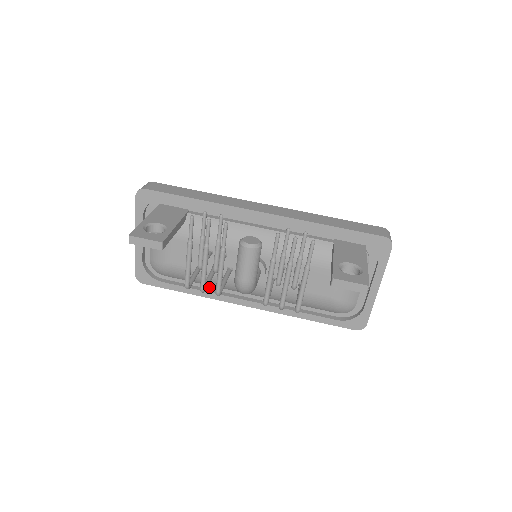
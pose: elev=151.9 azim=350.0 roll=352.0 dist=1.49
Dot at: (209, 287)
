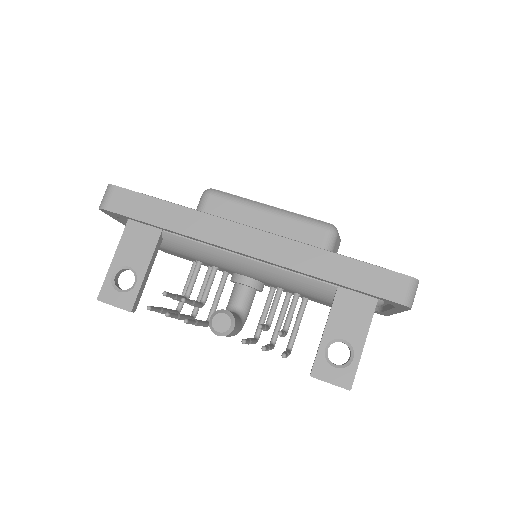
Dot at: occluded
